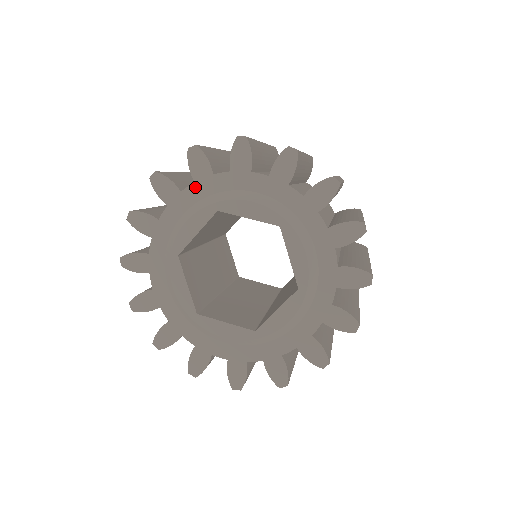
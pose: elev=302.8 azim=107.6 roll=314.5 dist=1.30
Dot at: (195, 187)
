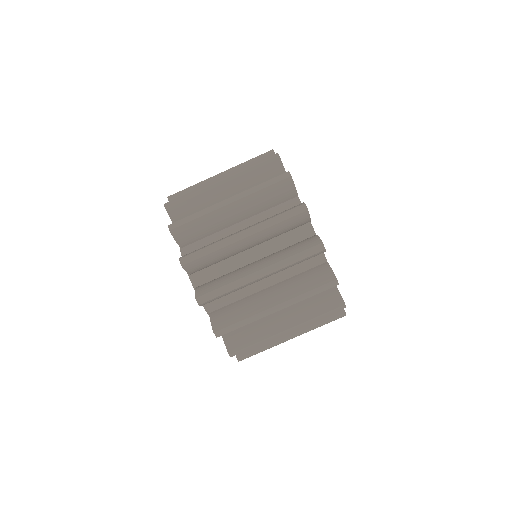
Dot at: occluded
